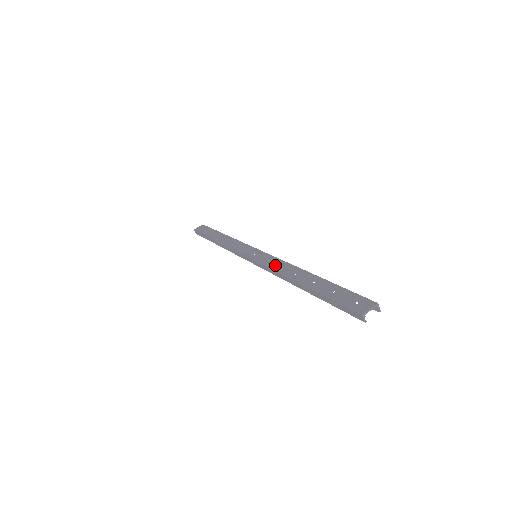
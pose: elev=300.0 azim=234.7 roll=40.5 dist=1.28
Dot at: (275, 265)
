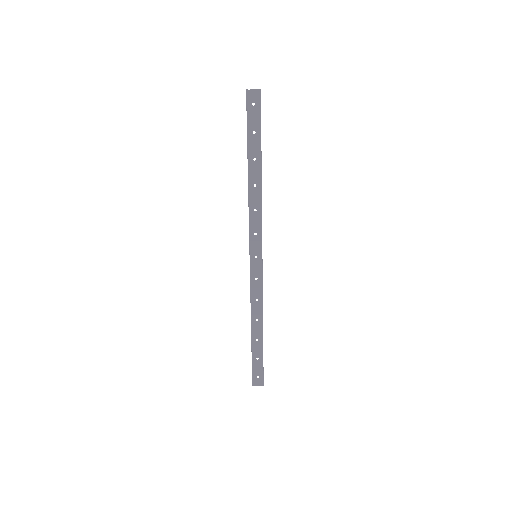
Dot at: (255, 294)
